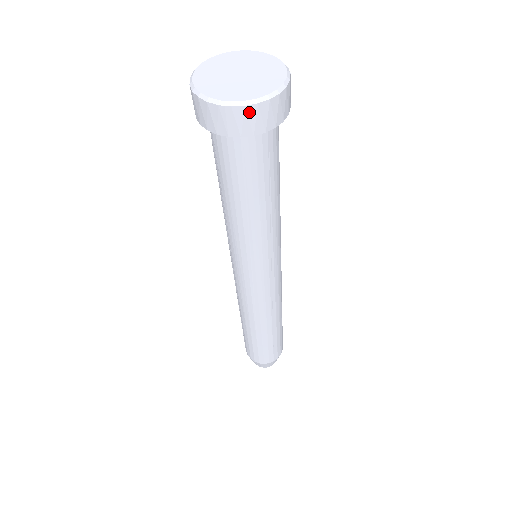
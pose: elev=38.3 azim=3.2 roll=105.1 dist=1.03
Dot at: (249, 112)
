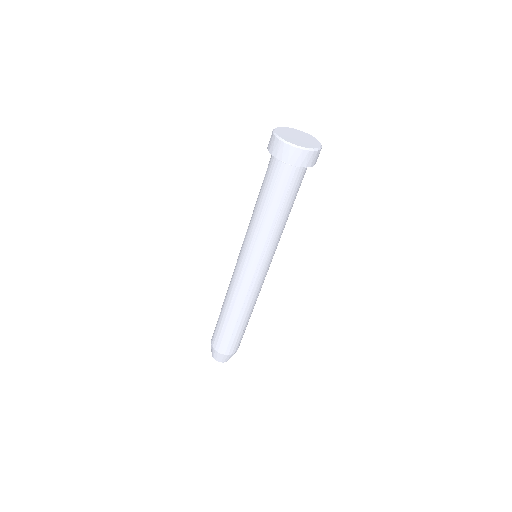
Dot at: (291, 150)
